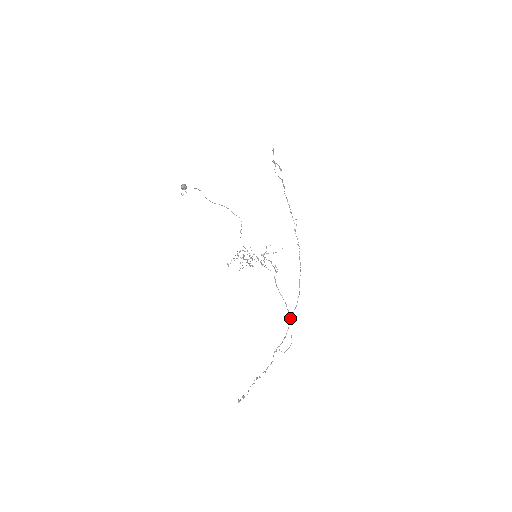
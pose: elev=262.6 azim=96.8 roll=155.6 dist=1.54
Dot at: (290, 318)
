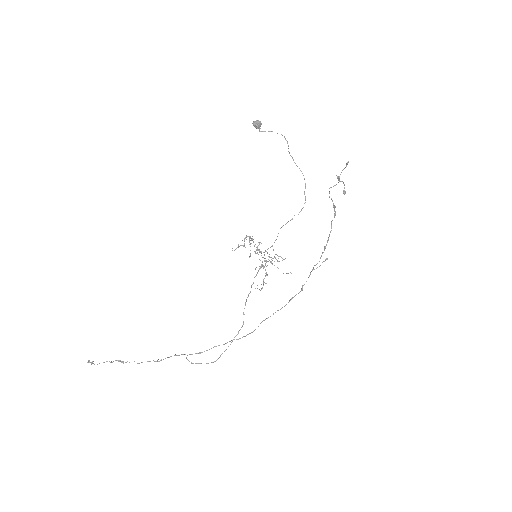
Dot at: (232, 341)
